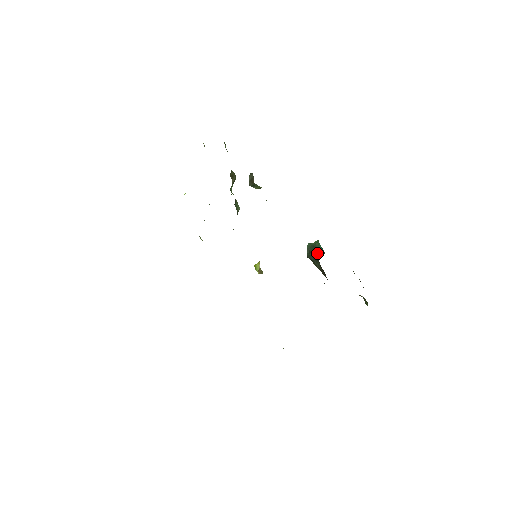
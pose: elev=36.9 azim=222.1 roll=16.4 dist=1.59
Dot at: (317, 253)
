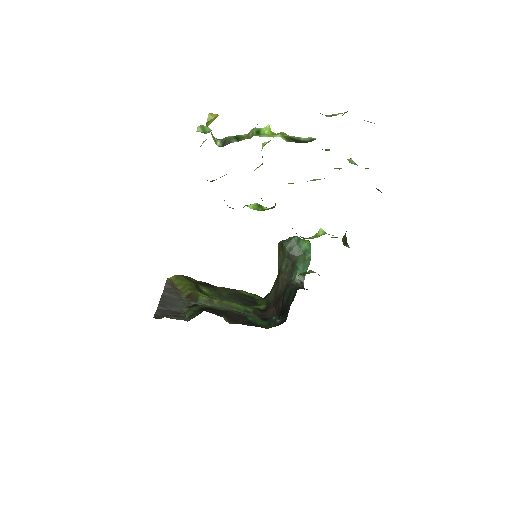
Dot at: (298, 271)
